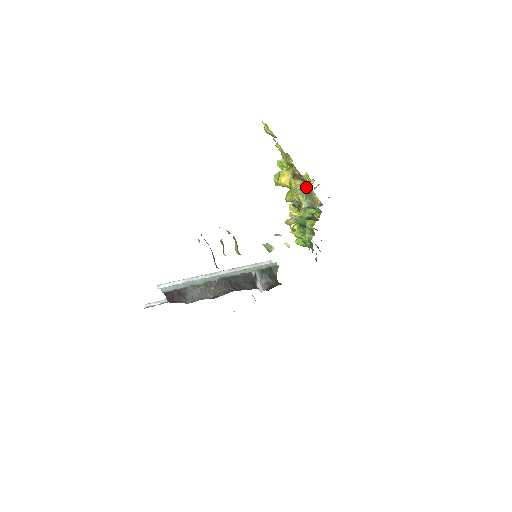
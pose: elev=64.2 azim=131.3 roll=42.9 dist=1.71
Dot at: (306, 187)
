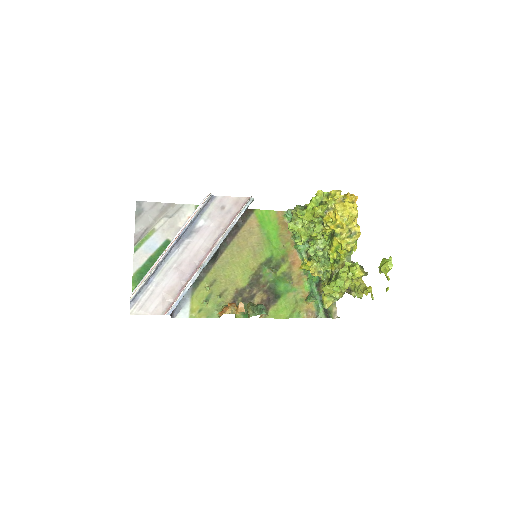
Dot at: occluded
